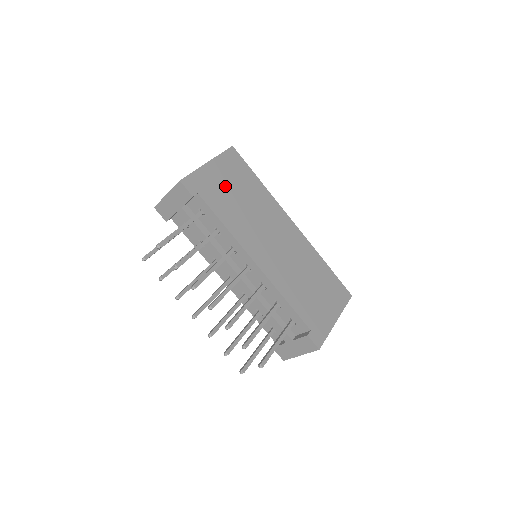
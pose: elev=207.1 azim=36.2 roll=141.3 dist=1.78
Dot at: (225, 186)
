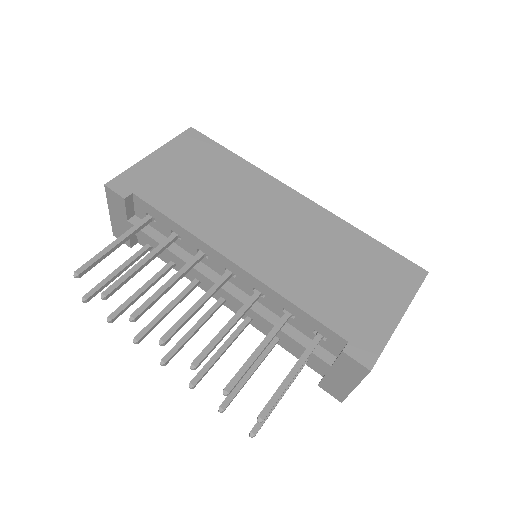
Dot at: (178, 175)
